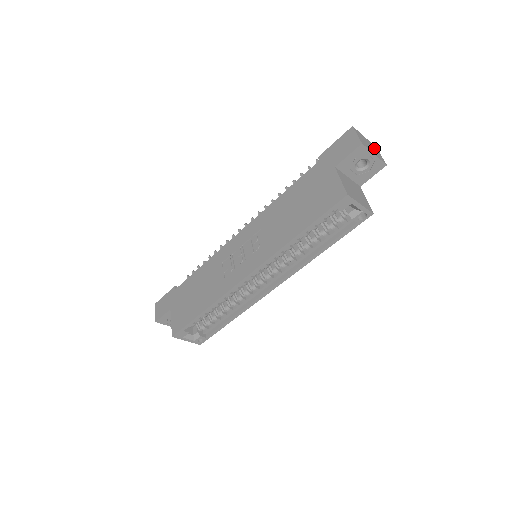
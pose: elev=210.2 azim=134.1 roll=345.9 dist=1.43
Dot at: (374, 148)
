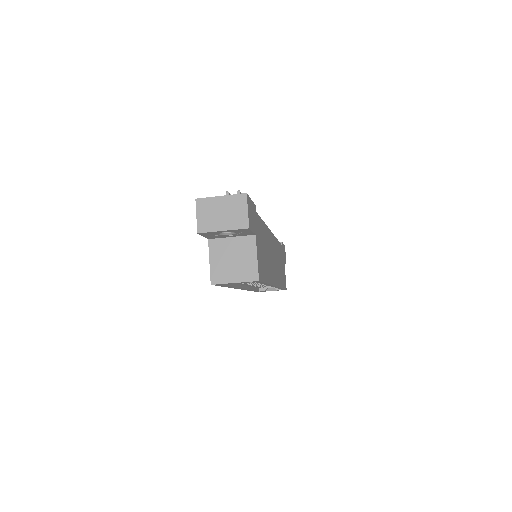
Dot at: (234, 206)
